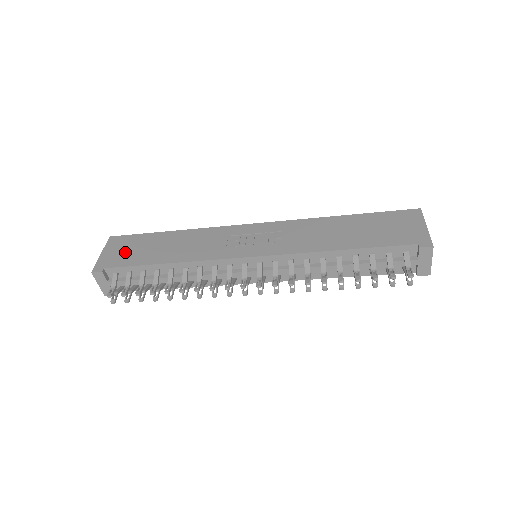
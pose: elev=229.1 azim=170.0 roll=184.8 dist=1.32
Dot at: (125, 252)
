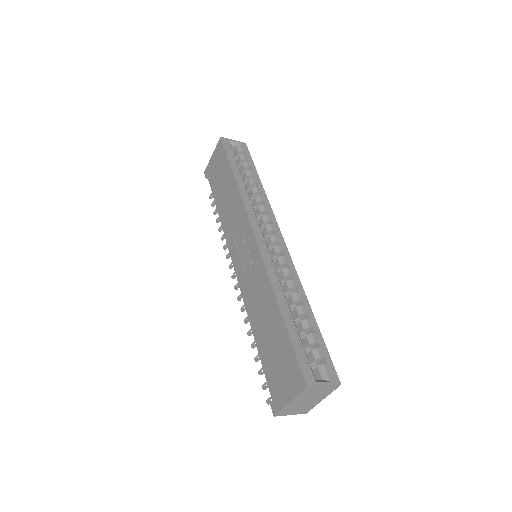
Dot at: (216, 170)
